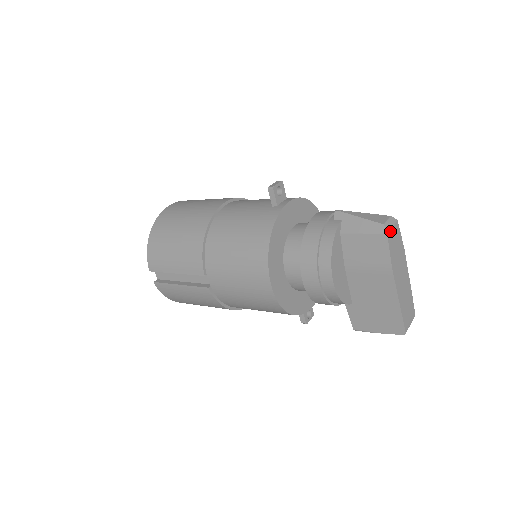
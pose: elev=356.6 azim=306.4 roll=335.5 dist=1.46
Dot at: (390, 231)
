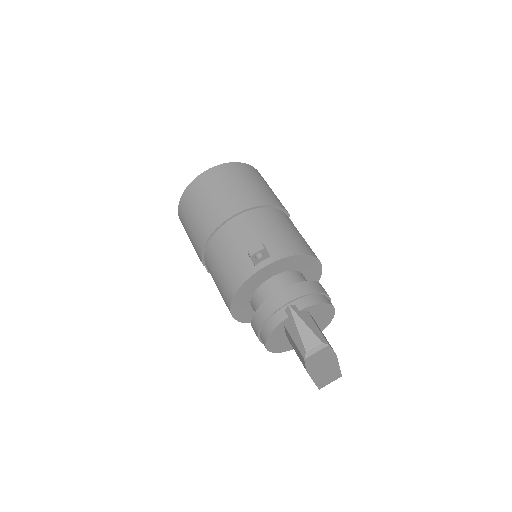
Dot at: (311, 356)
